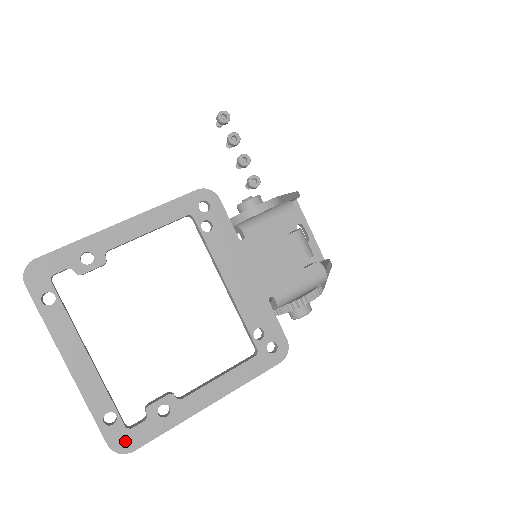
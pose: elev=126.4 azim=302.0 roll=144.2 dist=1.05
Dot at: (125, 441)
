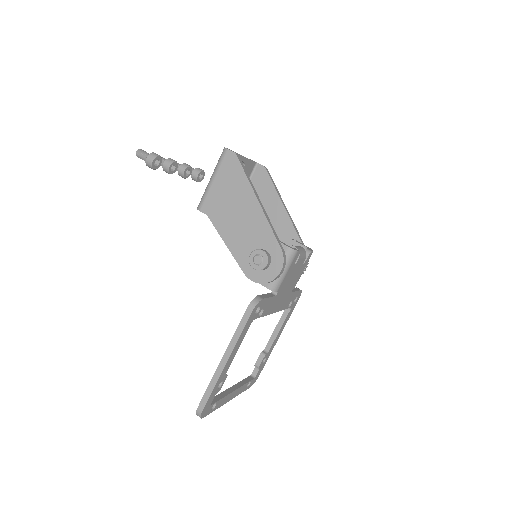
Dot at: (255, 380)
